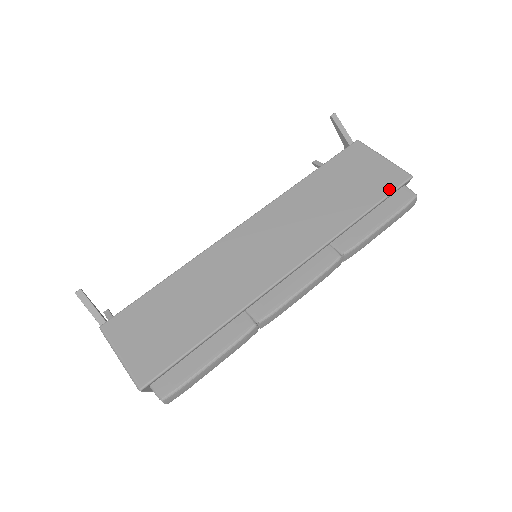
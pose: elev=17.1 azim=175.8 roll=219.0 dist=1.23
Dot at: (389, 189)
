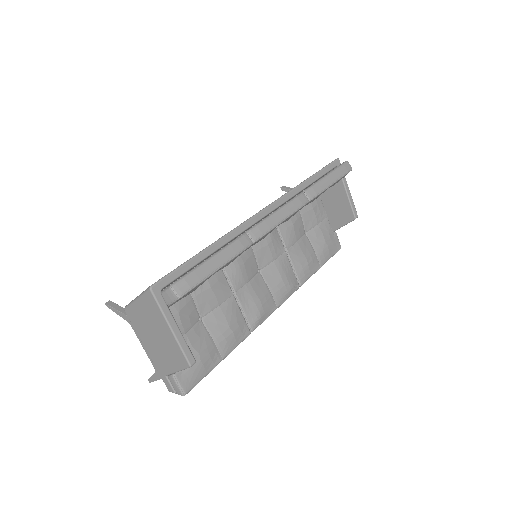
Dot at: occluded
